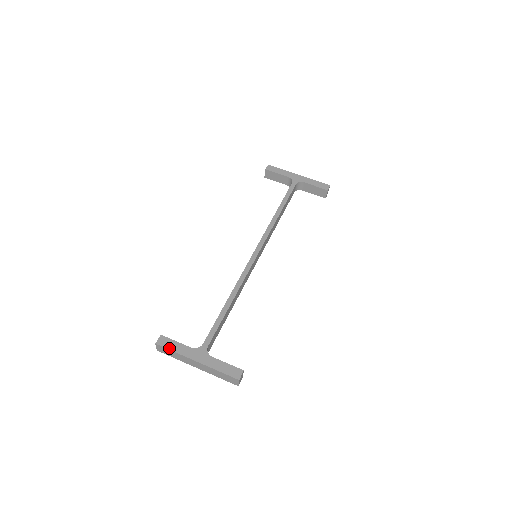
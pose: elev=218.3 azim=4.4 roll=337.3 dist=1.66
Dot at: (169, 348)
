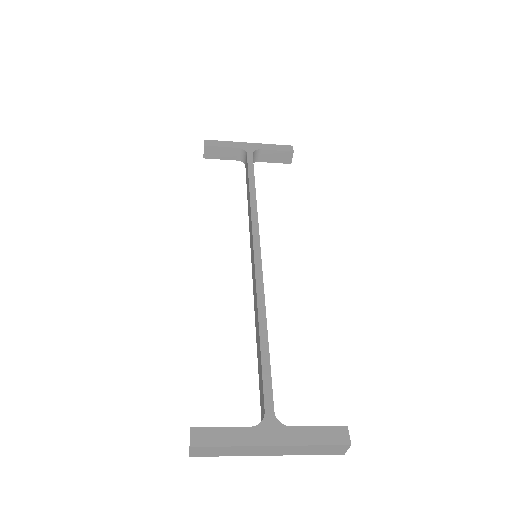
Dot at: (217, 444)
